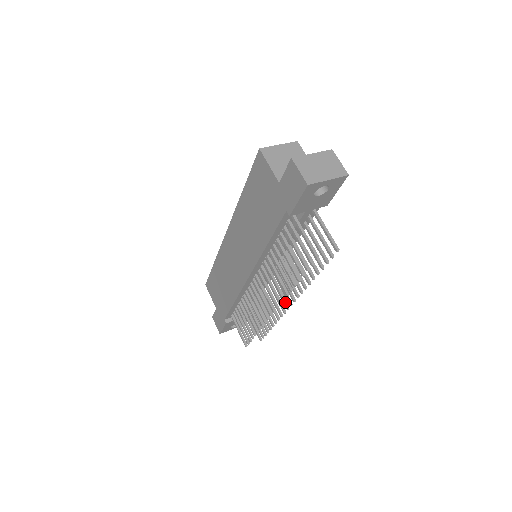
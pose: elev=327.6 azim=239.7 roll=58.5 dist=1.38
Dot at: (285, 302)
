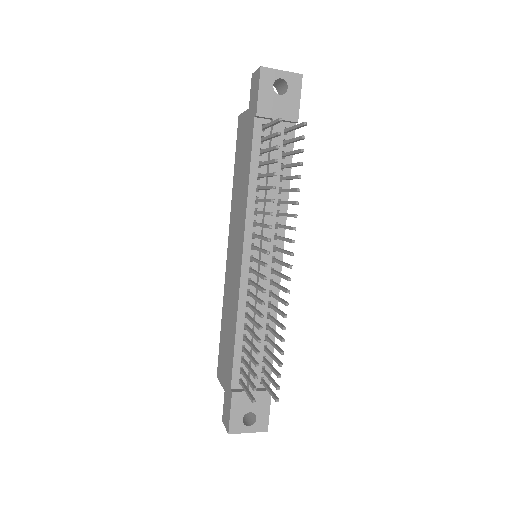
Dot at: (286, 276)
